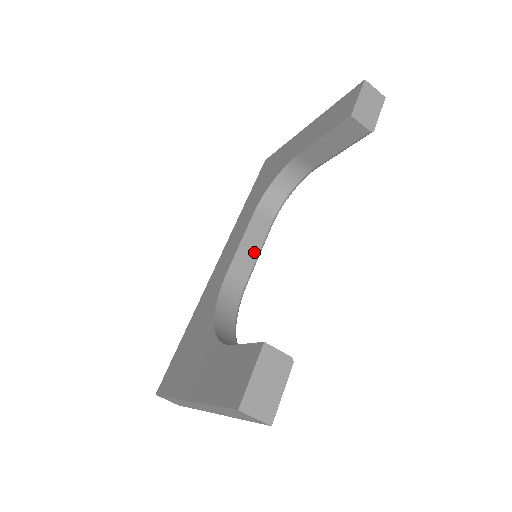
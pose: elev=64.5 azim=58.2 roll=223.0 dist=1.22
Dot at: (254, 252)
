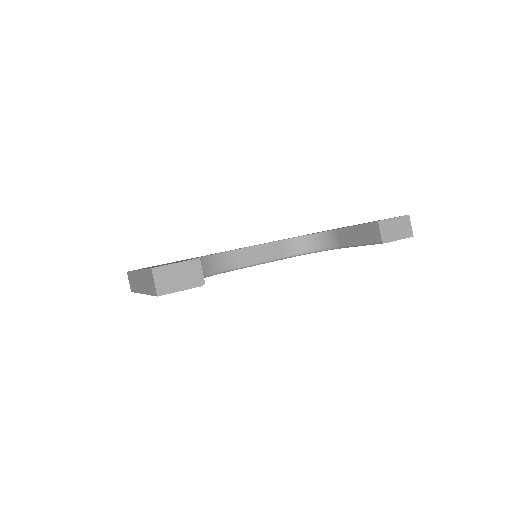
Dot at: (259, 258)
